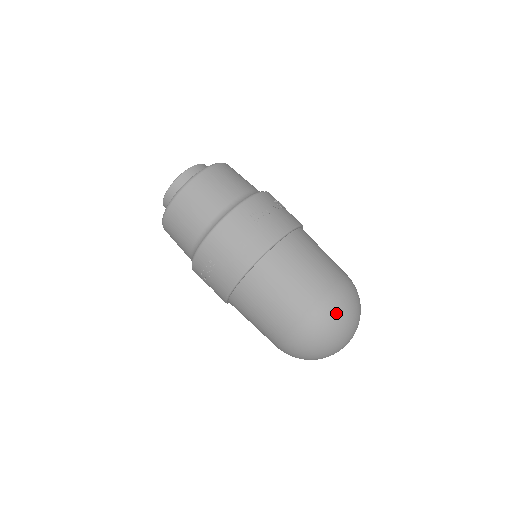
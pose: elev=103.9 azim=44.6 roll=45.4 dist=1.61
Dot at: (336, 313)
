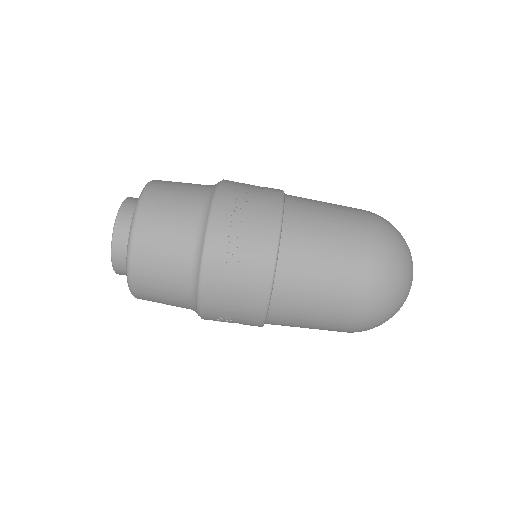
Dot at: (387, 291)
